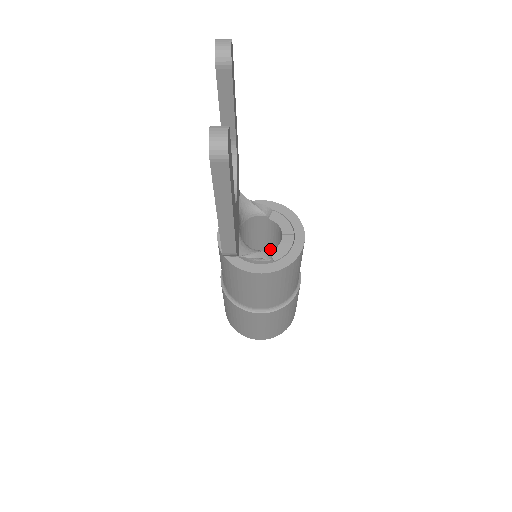
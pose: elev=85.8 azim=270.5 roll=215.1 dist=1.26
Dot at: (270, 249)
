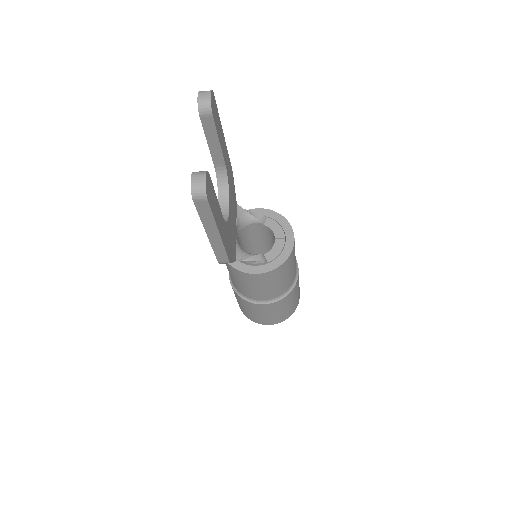
Dot at: (269, 248)
